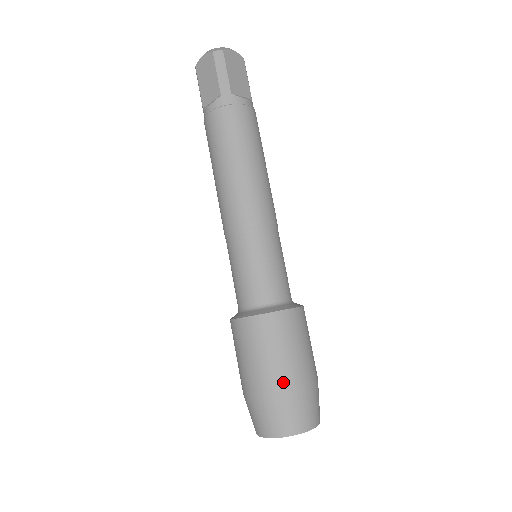
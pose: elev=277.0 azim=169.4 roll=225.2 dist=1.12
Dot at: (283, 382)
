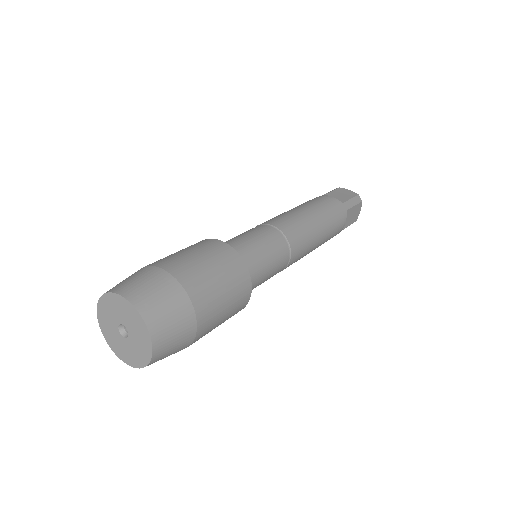
Dot at: occluded
